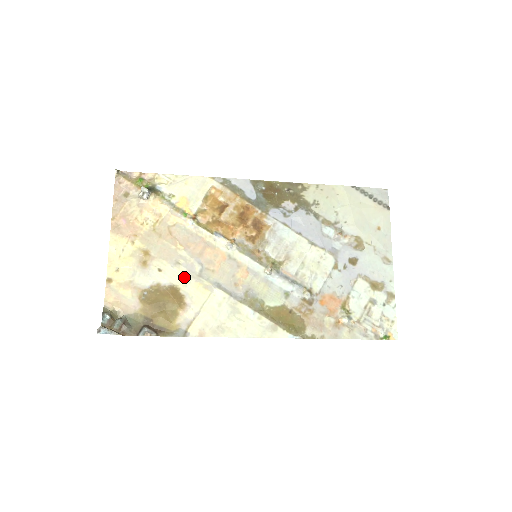
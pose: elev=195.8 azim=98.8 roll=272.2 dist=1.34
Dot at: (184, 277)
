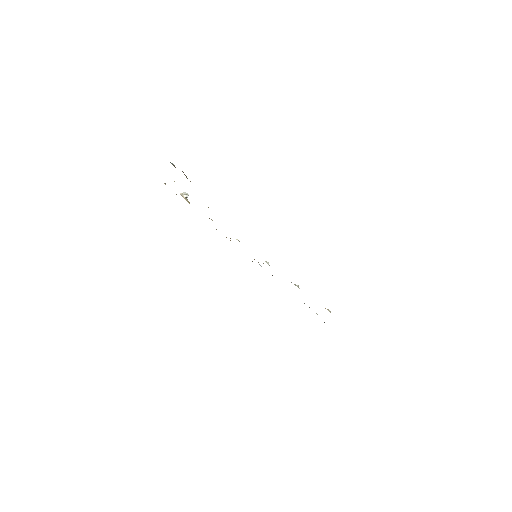
Dot at: occluded
